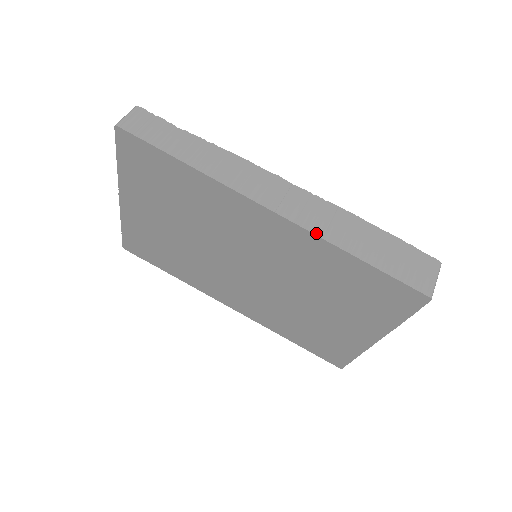
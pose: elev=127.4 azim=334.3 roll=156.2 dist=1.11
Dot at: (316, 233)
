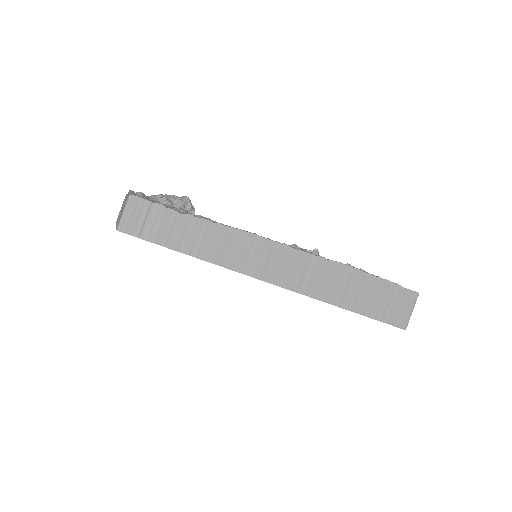
Dot at: (319, 298)
